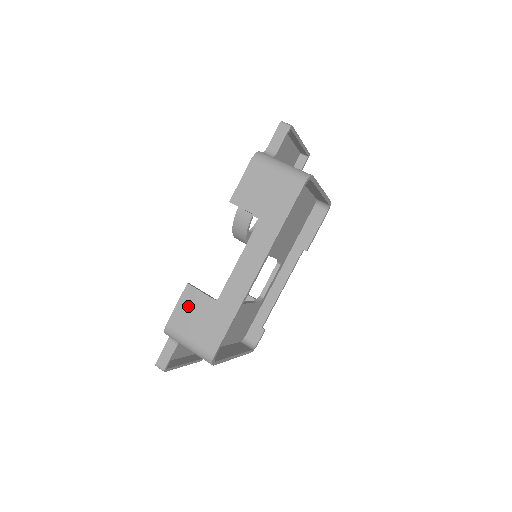
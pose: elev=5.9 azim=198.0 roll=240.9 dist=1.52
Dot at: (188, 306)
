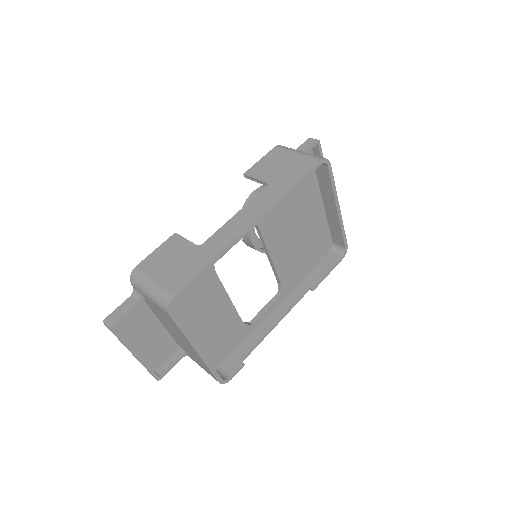
Dot at: (167, 251)
